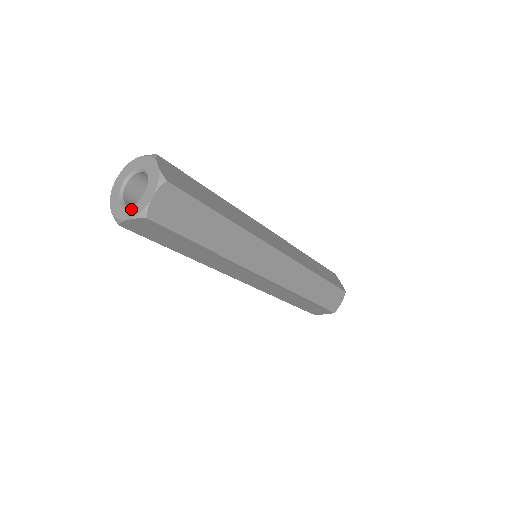
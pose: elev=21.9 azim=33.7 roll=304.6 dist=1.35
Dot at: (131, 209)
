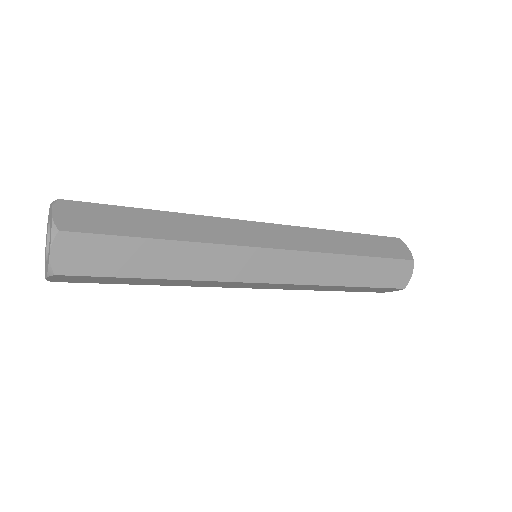
Dot at: (45, 260)
